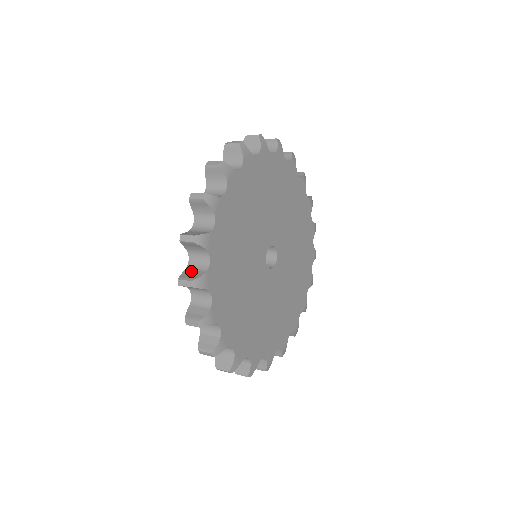
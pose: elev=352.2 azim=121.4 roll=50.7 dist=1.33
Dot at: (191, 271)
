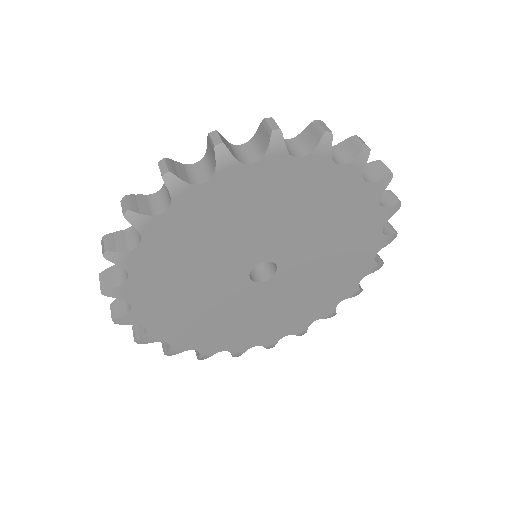
Dot at: occluded
